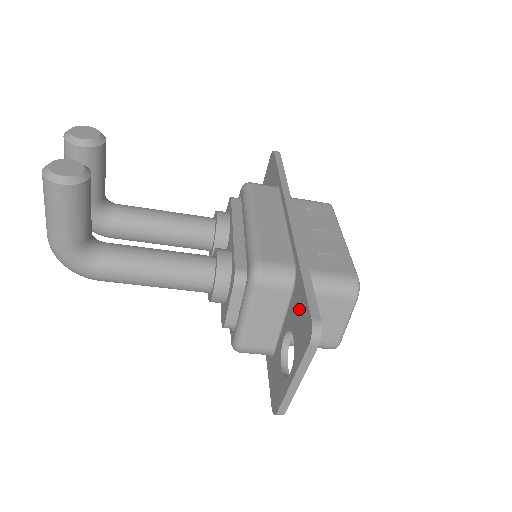
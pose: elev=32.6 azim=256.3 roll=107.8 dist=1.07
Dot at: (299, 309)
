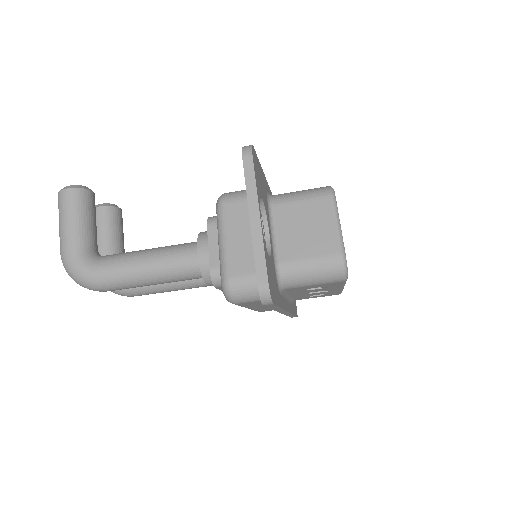
Dot at: occluded
